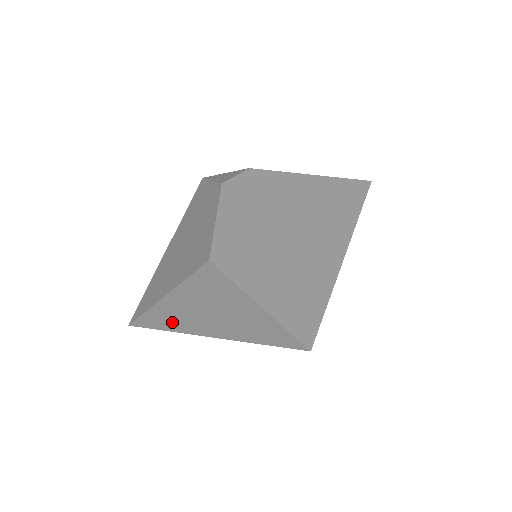
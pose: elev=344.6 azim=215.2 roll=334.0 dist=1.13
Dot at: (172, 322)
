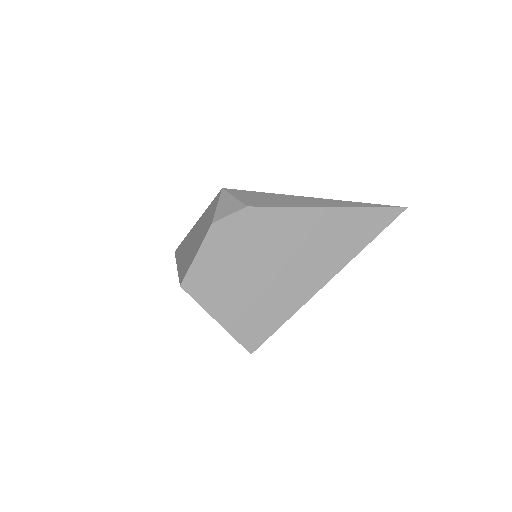
Dot at: occluded
